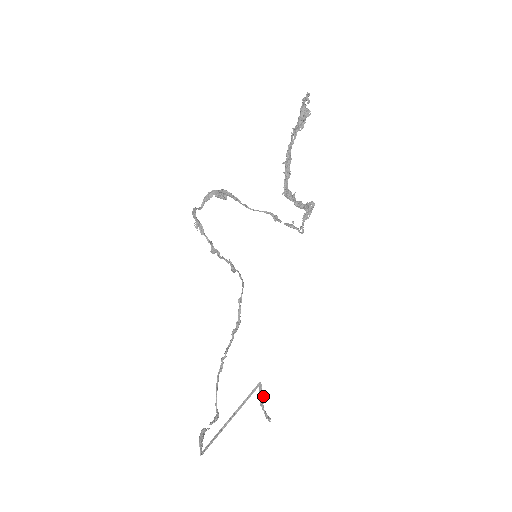
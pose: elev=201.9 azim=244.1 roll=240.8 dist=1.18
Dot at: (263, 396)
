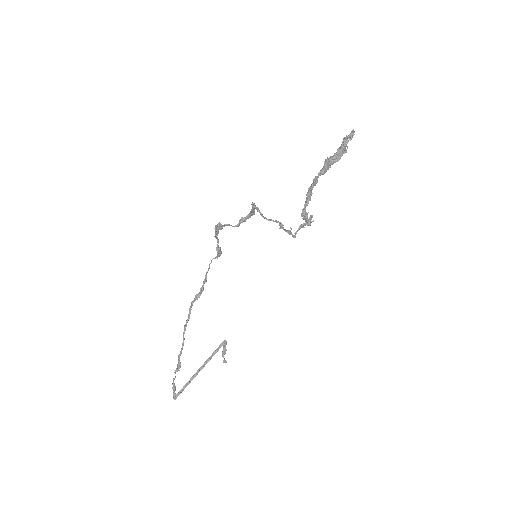
Dot at: occluded
